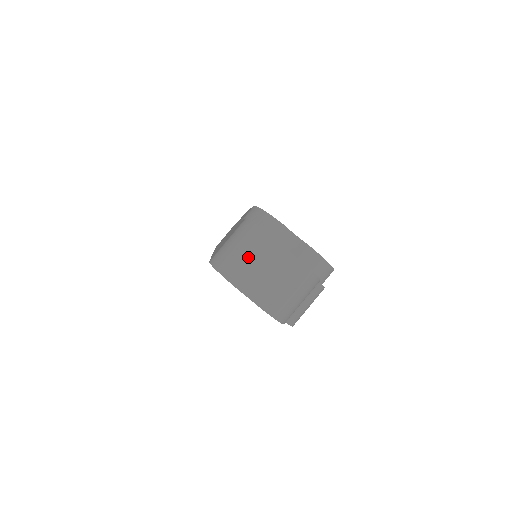
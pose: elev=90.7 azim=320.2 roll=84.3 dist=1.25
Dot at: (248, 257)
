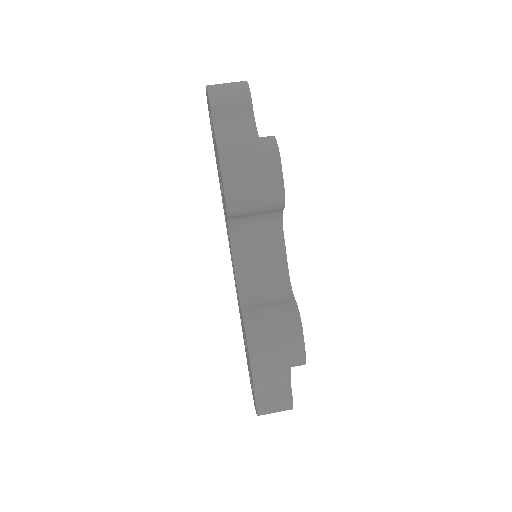
Dot at: occluded
